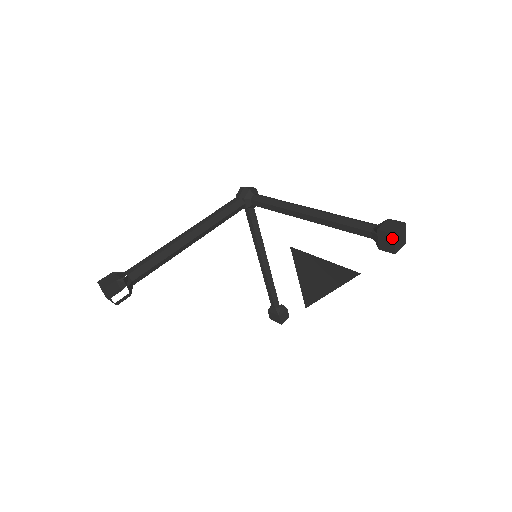
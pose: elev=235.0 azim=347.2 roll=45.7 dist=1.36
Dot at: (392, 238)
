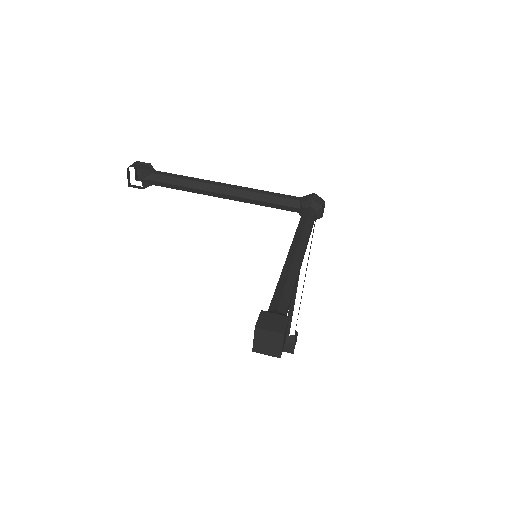
Dot at: (255, 330)
